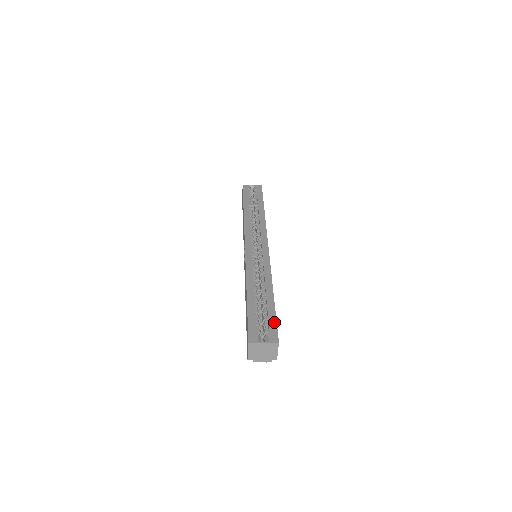
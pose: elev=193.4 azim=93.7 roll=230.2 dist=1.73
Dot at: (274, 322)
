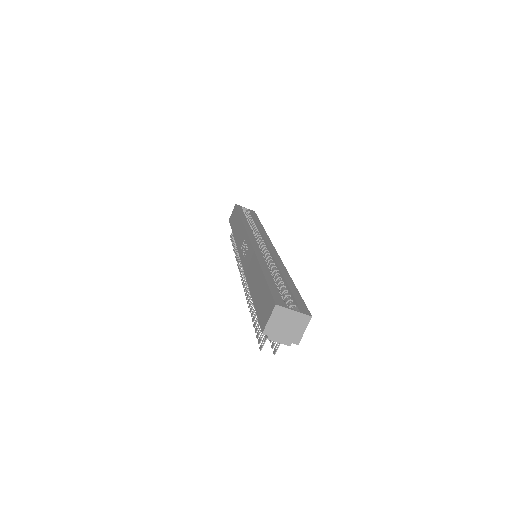
Dot at: (300, 299)
